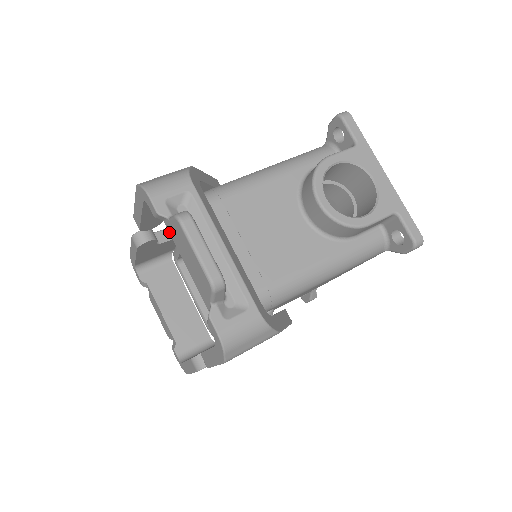
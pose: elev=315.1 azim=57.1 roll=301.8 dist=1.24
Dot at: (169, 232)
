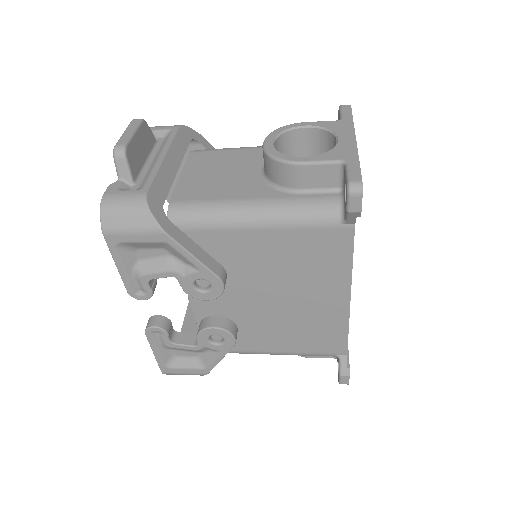
Dot at: occluded
